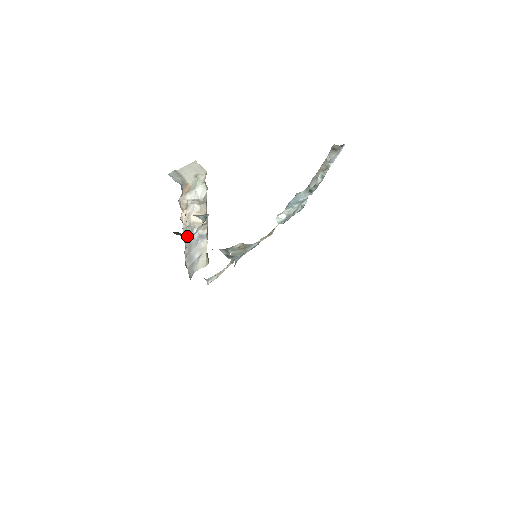
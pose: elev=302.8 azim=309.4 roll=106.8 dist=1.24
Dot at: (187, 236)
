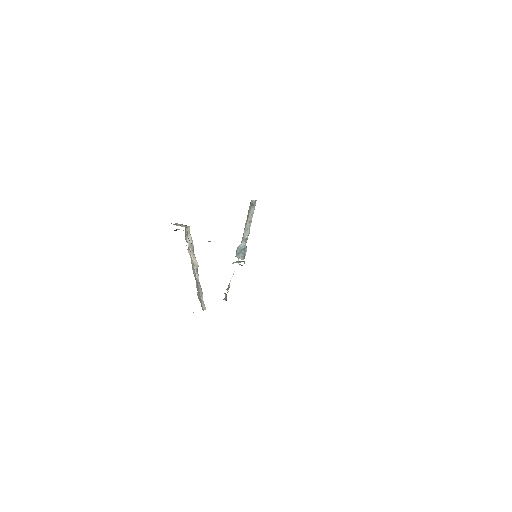
Dot at: (194, 273)
